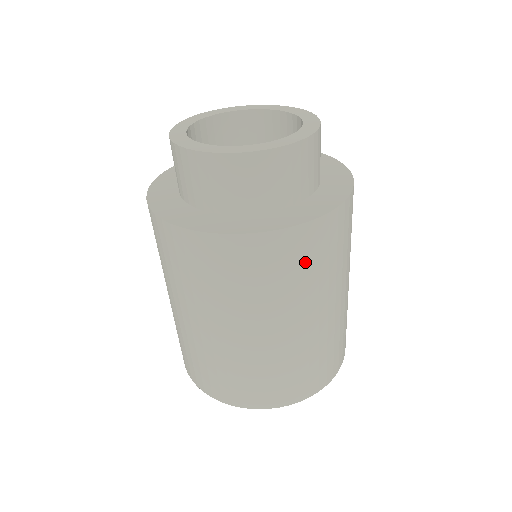
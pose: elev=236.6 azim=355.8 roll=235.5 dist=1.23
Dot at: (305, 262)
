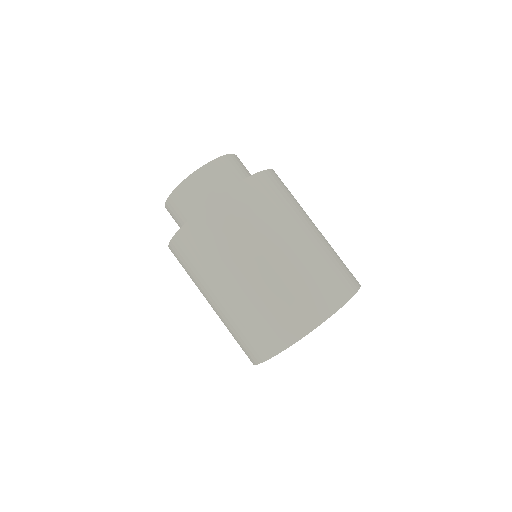
Dot at: (212, 236)
